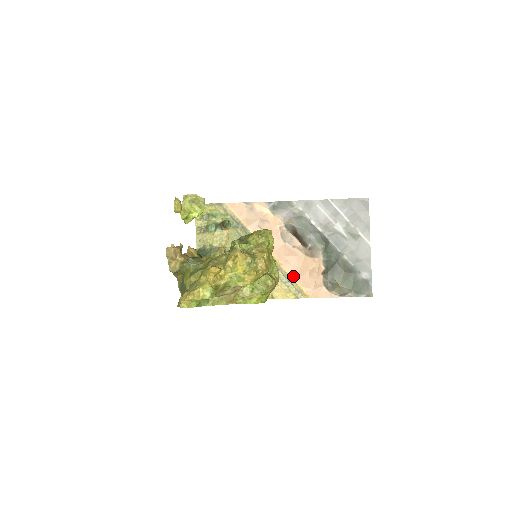
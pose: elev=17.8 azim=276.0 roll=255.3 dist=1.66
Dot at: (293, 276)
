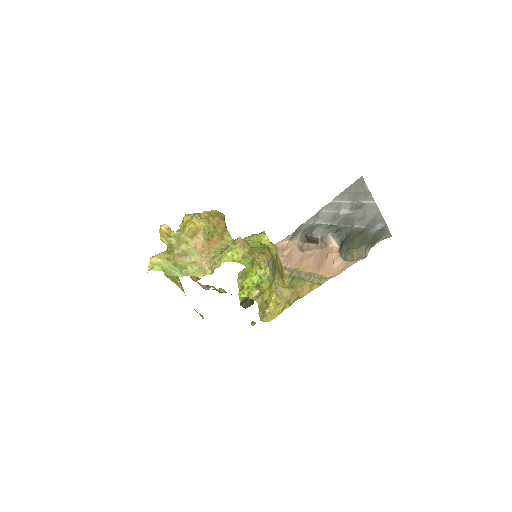
Dot at: (315, 271)
